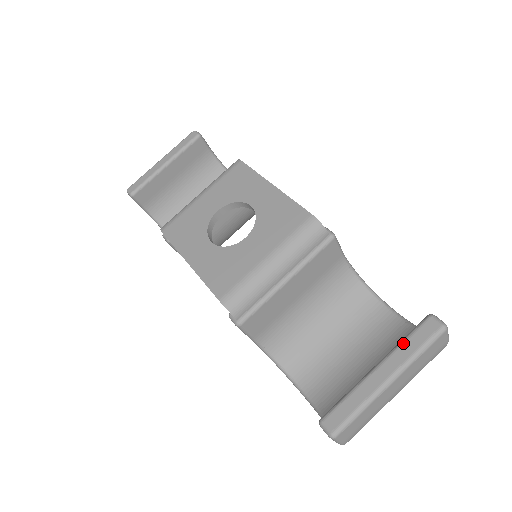
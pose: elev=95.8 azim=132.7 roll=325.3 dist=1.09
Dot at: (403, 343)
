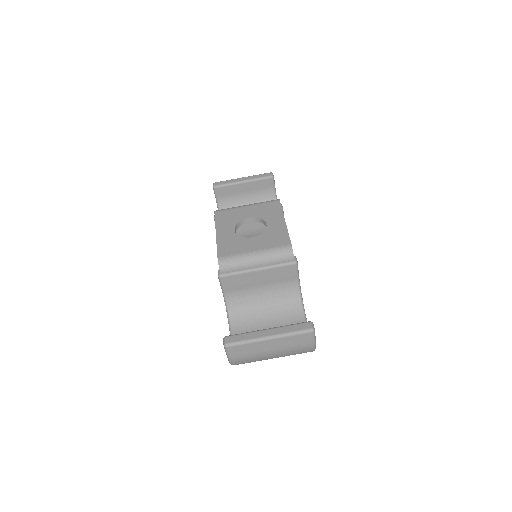
Dot at: (288, 326)
